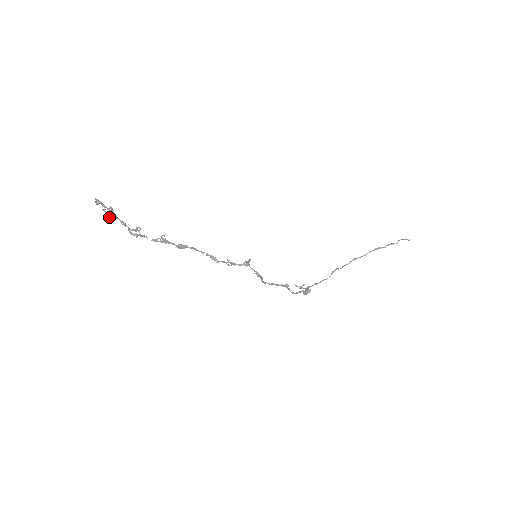
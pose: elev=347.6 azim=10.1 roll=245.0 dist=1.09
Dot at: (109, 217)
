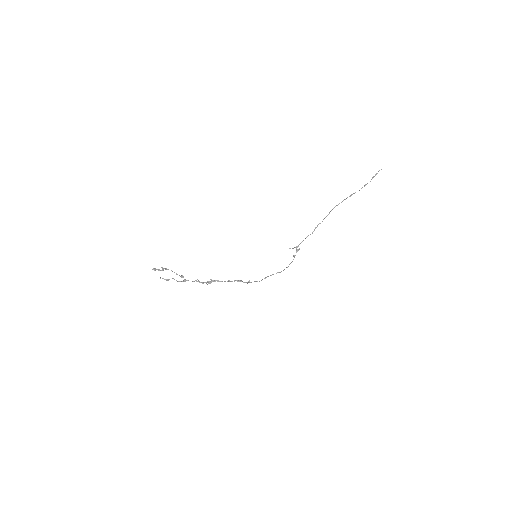
Dot at: occluded
